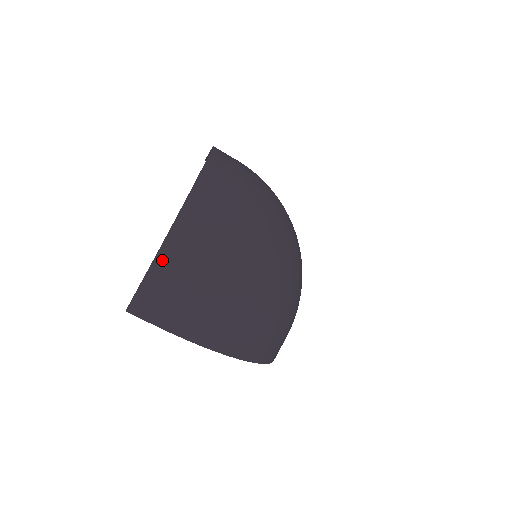
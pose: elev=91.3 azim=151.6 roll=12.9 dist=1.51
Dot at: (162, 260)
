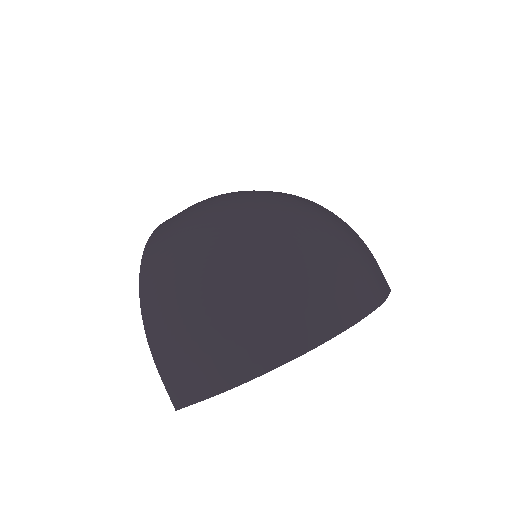
Dot at: (157, 353)
